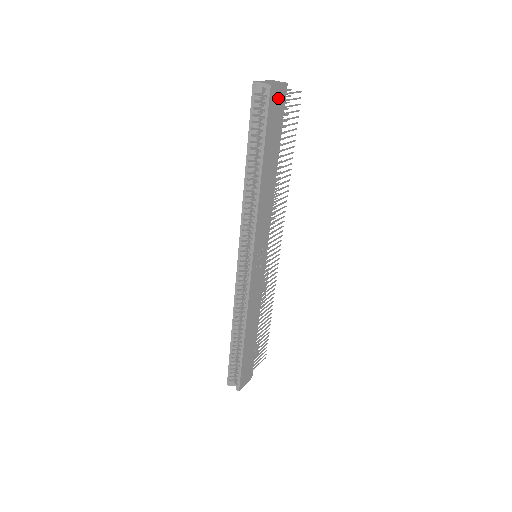
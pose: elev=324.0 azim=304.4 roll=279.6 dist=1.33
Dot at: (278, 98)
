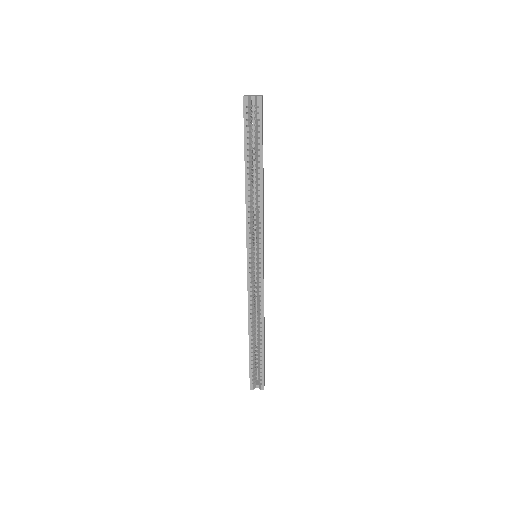
Dot at: (262, 108)
